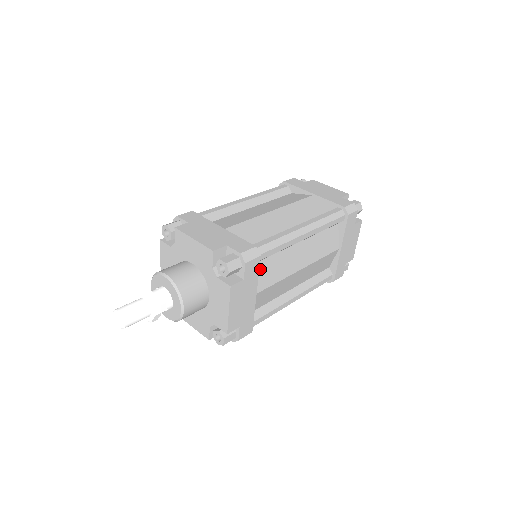
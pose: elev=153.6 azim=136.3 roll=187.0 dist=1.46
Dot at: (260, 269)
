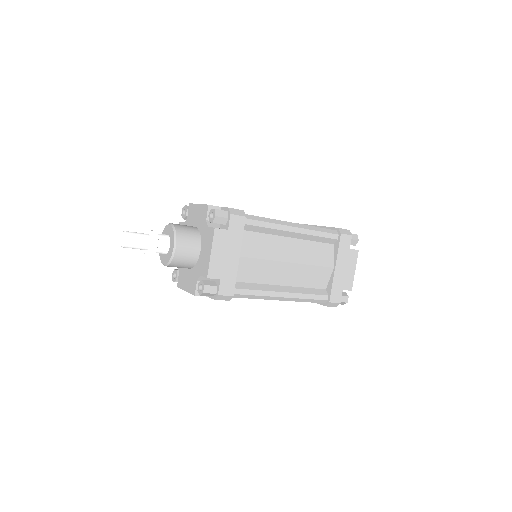
Dot at: (247, 238)
